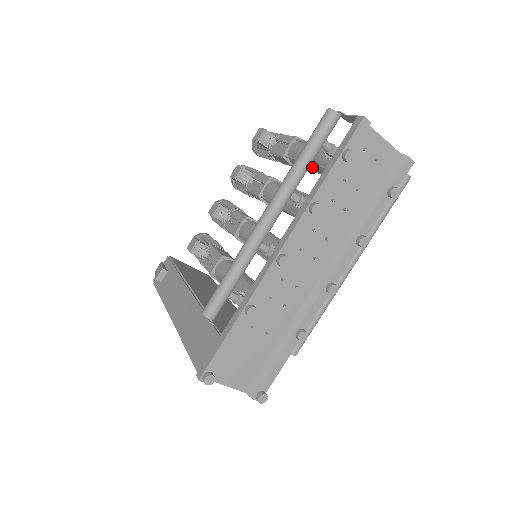
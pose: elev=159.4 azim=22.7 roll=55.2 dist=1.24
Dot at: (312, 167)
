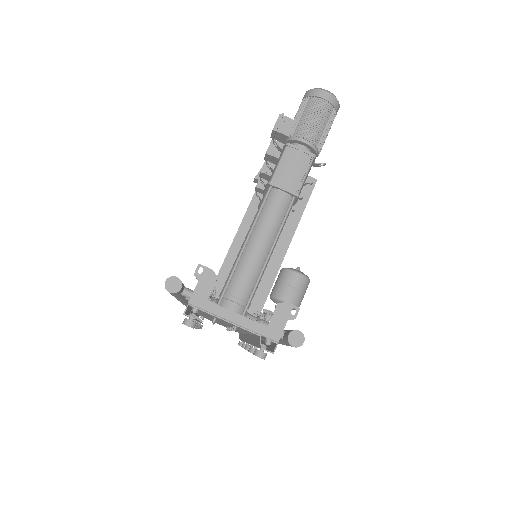
Dot at: occluded
